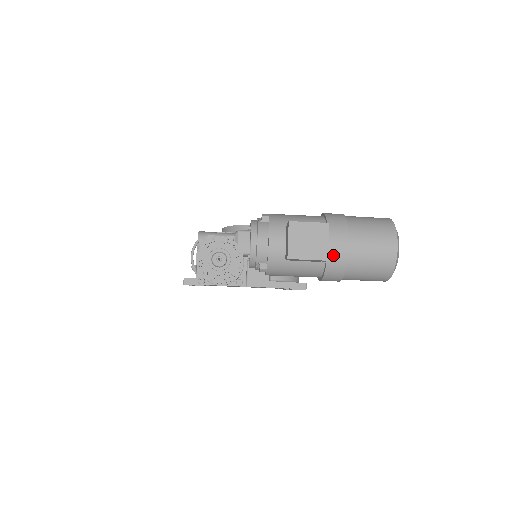
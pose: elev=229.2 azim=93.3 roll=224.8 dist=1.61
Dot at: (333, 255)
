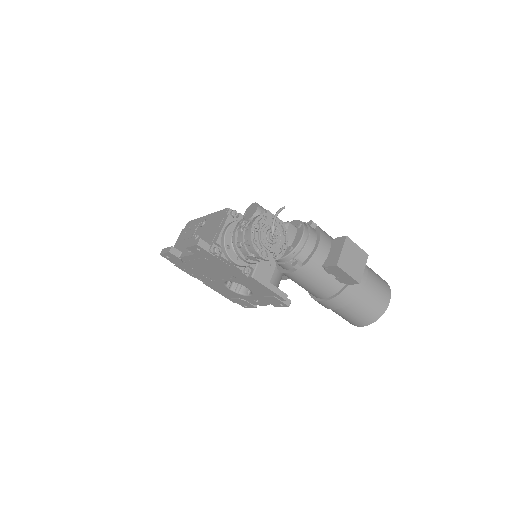
Dot at: occluded
